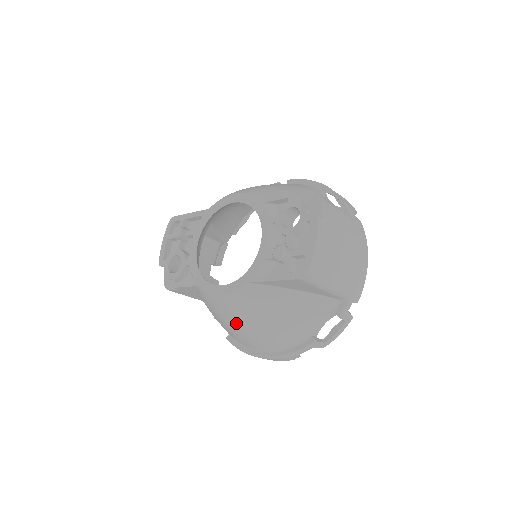
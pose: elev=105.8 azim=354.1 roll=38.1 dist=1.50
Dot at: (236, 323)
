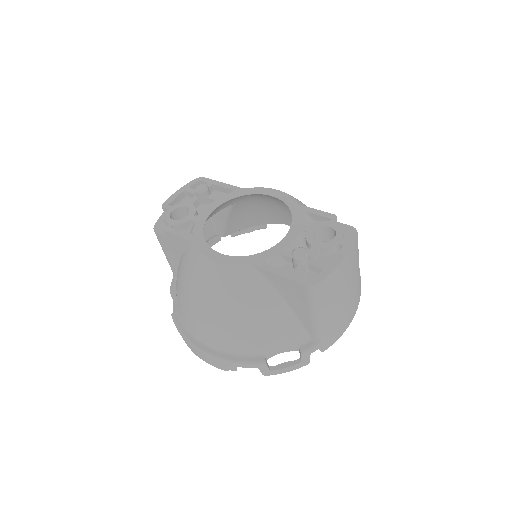
Dot at: (205, 298)
